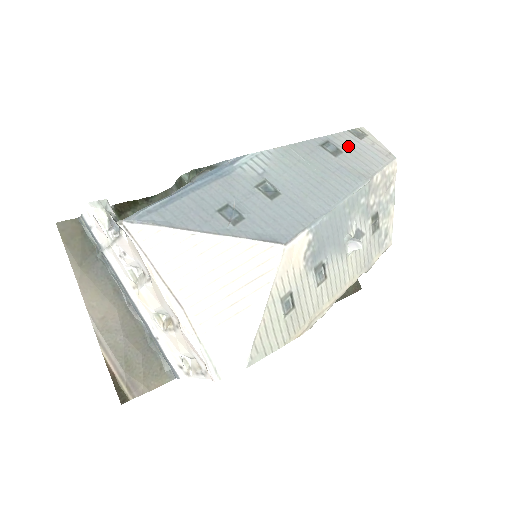
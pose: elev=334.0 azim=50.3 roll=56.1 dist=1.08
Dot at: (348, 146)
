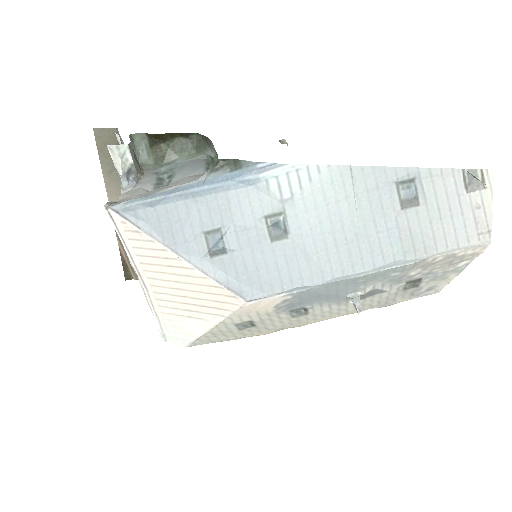
Dot at: (436, 198)
